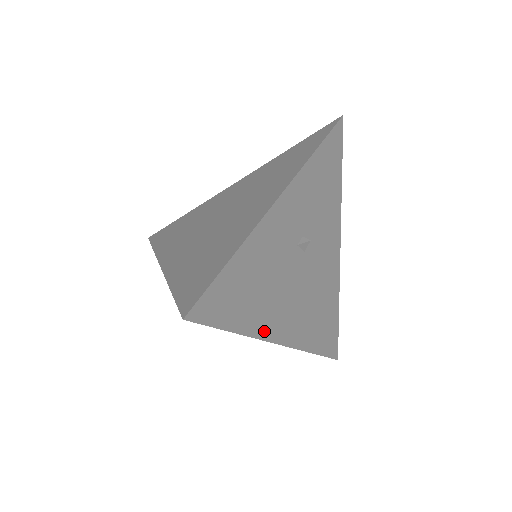
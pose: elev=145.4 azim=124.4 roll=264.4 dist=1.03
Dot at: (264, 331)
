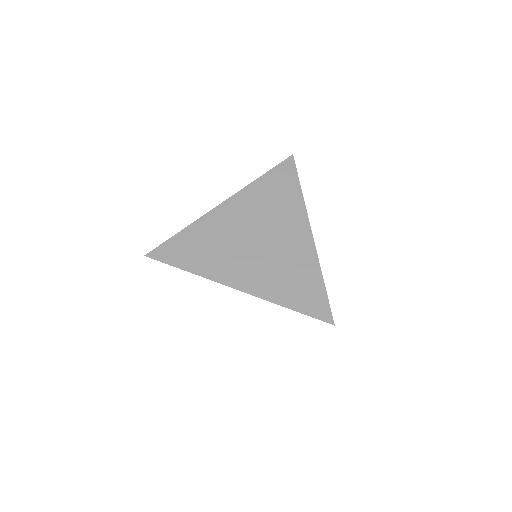
Dot at: occluded
